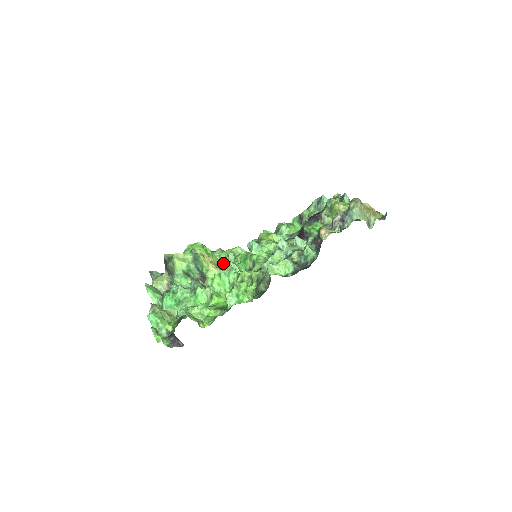
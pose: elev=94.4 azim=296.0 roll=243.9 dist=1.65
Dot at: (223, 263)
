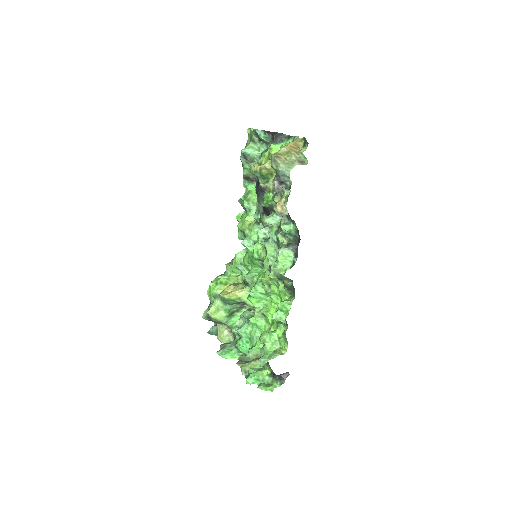
Dot at: occluded
